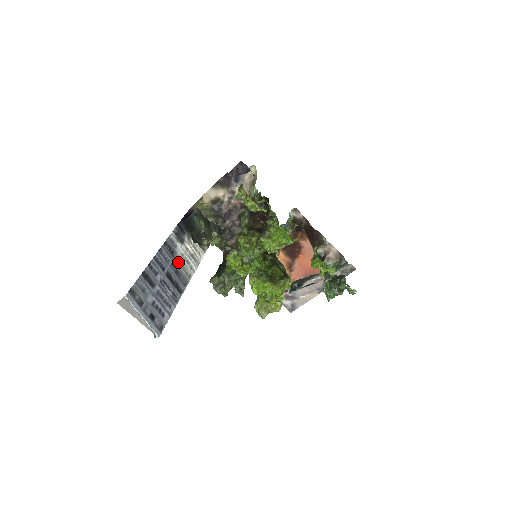
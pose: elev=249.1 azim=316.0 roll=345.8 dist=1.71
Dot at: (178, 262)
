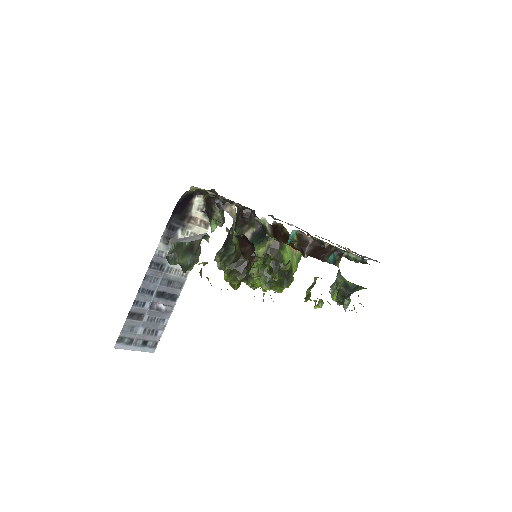
Dot at: (170, 271)
